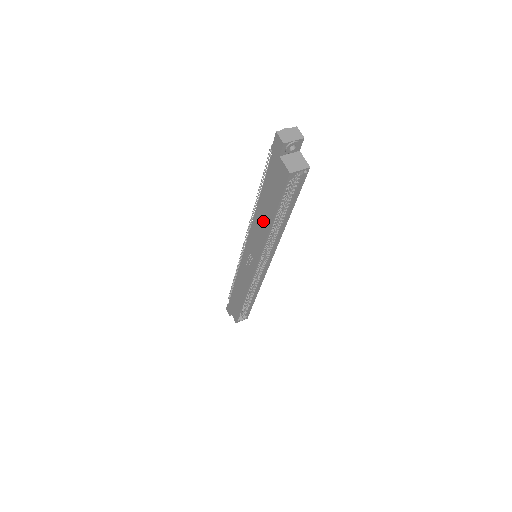
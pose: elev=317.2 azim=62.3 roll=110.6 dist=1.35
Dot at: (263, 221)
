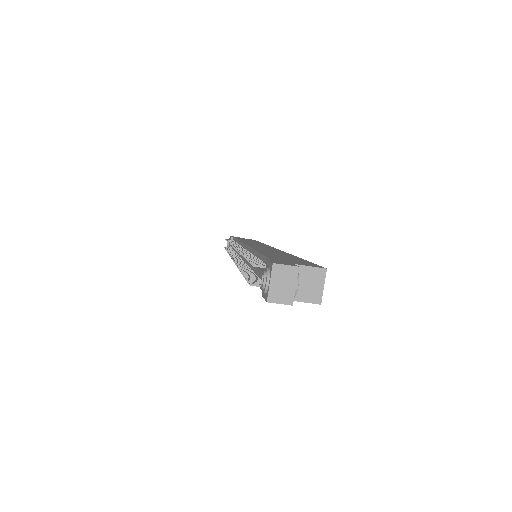
Dot at: occluded
